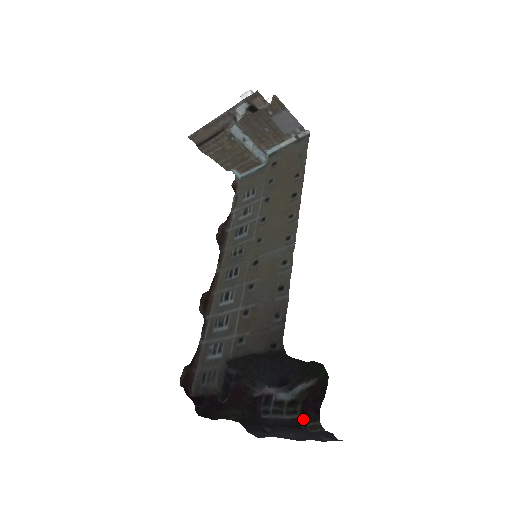
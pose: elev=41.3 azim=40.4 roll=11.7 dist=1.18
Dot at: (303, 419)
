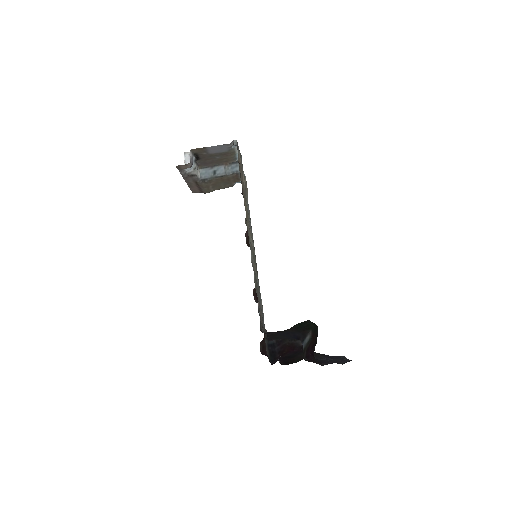
Dot at: (310, 361)
